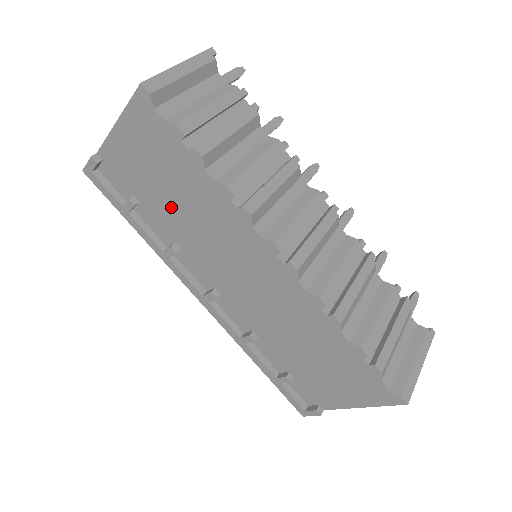
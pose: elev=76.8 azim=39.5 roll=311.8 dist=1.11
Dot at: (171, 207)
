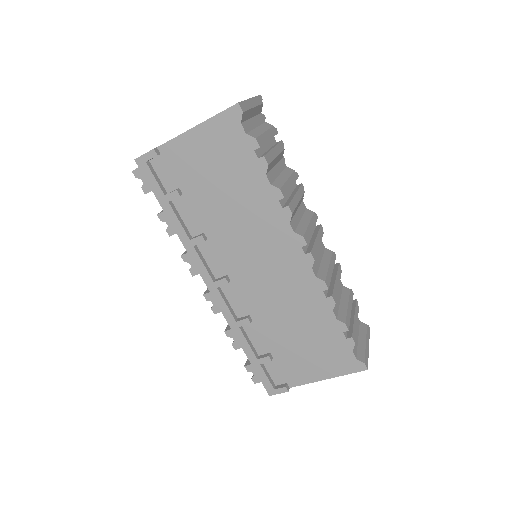
Dot at: (216, 201)
